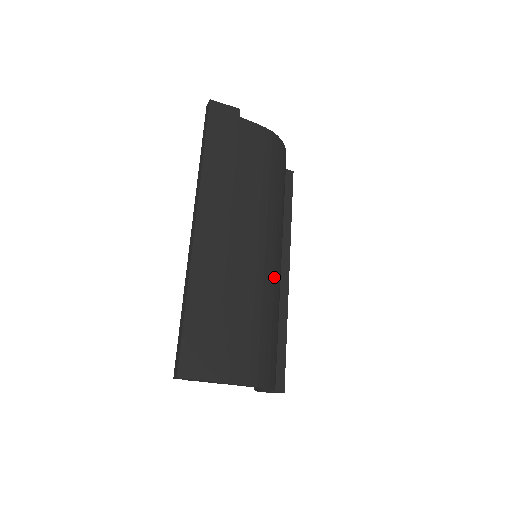
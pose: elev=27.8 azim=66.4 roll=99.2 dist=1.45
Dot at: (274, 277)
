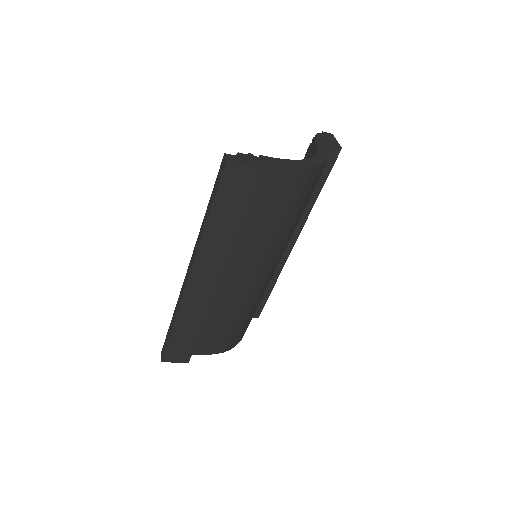
Dot at: (262, 288)
